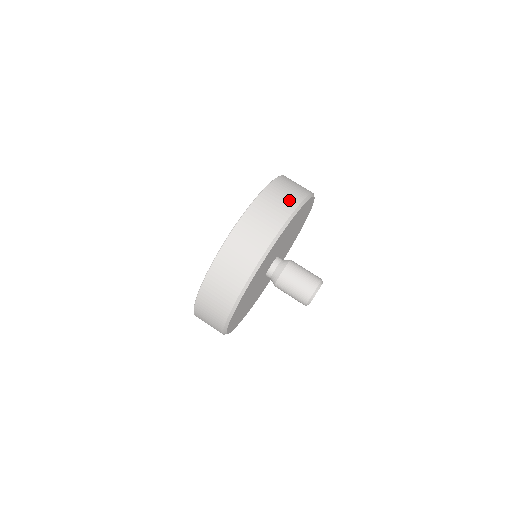
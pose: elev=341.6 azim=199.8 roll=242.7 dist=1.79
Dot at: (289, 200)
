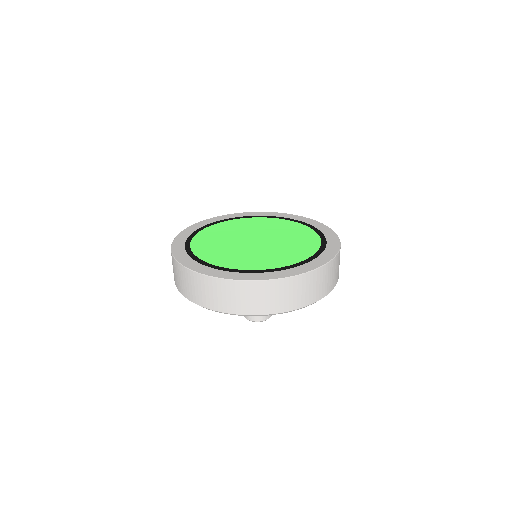
Dot at: (248, 306)
